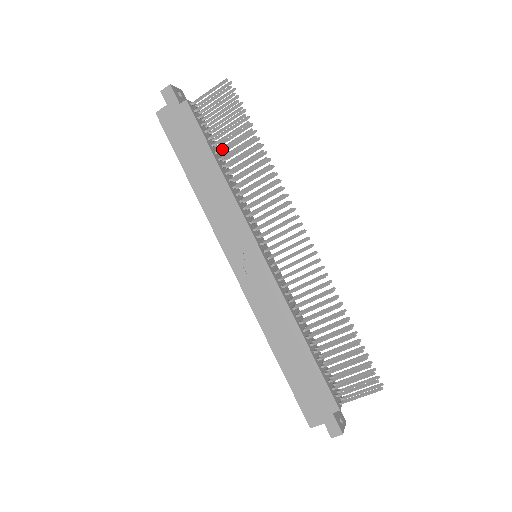
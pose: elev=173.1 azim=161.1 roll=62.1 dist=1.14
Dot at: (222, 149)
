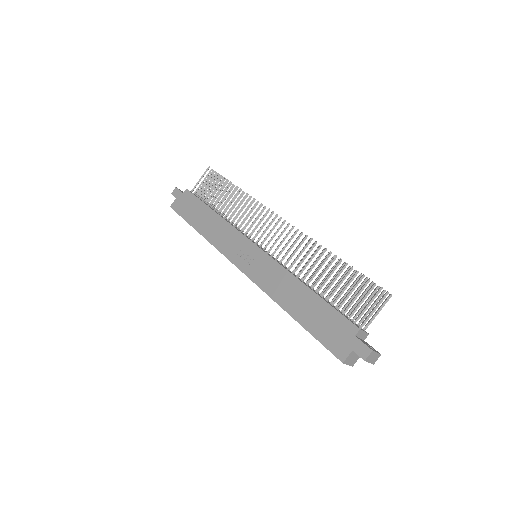
Dot at: (215, 203)
